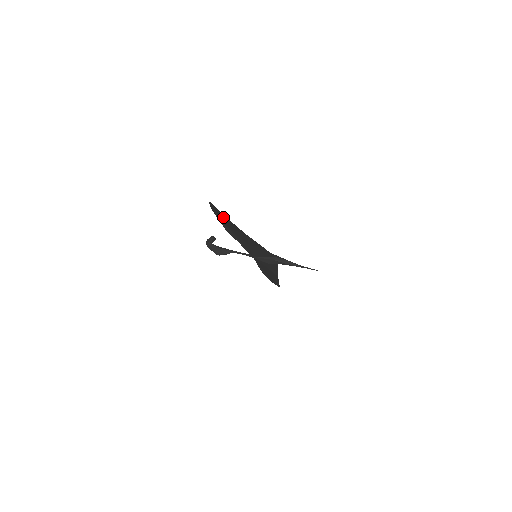
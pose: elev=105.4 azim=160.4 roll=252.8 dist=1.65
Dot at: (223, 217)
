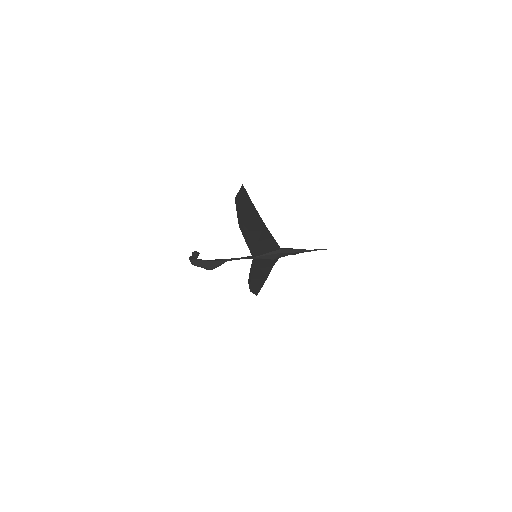
Dot at: (247, 206)
